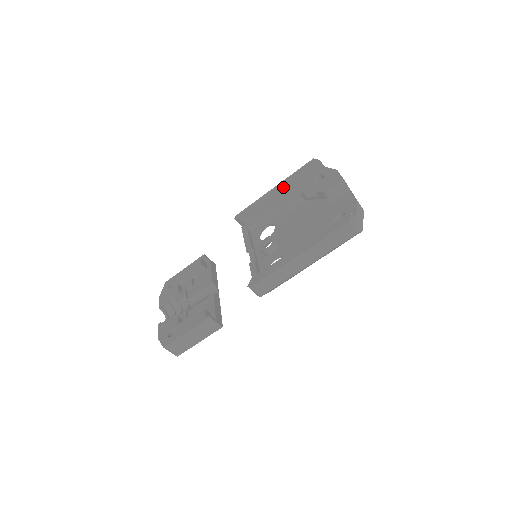
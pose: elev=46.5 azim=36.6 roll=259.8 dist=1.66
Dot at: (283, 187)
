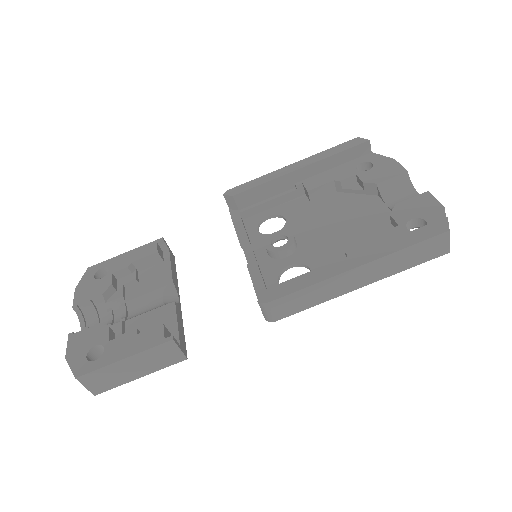
Dot at: (309, 165)
